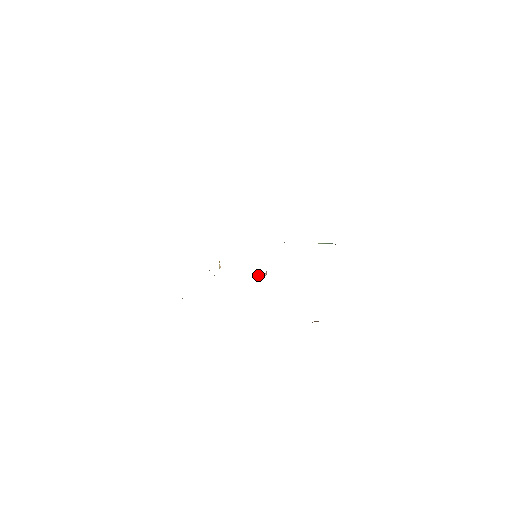
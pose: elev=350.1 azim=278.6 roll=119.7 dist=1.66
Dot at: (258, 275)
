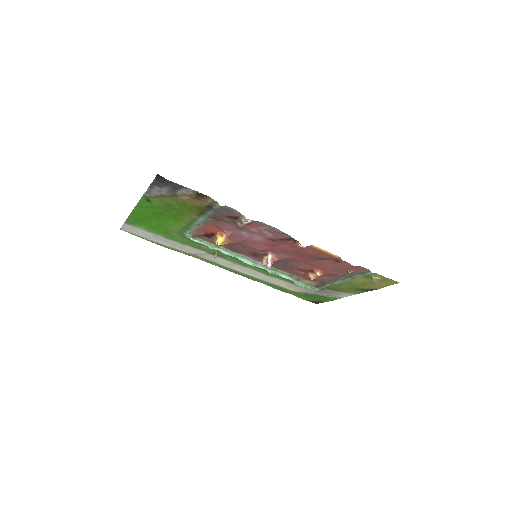
Dot at: (265, 261)
